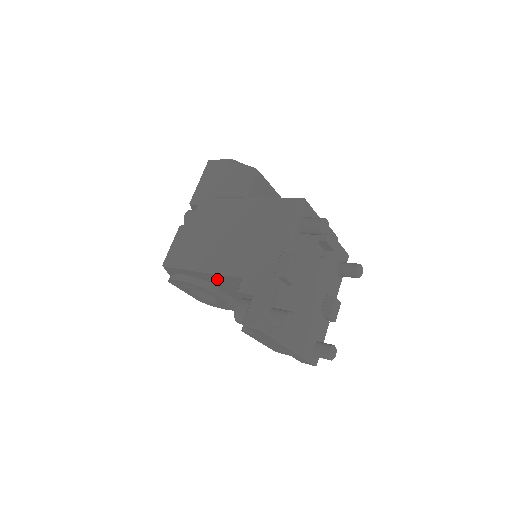
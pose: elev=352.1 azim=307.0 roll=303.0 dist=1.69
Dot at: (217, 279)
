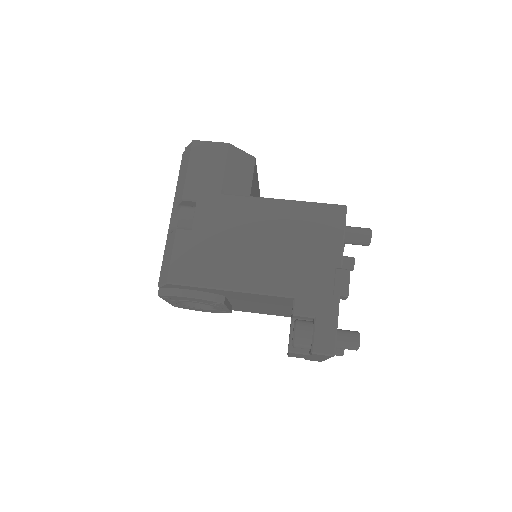
Dot at: (245, 295)
